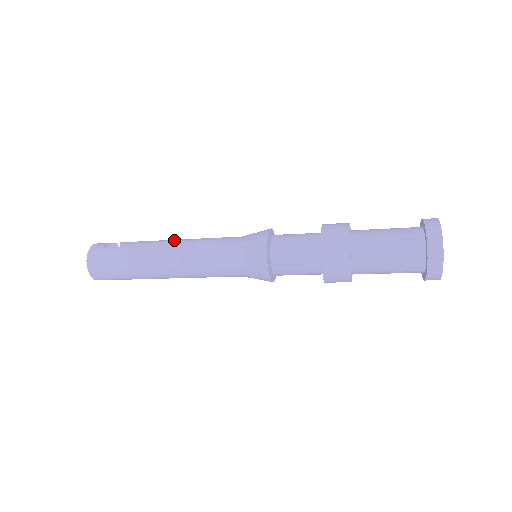
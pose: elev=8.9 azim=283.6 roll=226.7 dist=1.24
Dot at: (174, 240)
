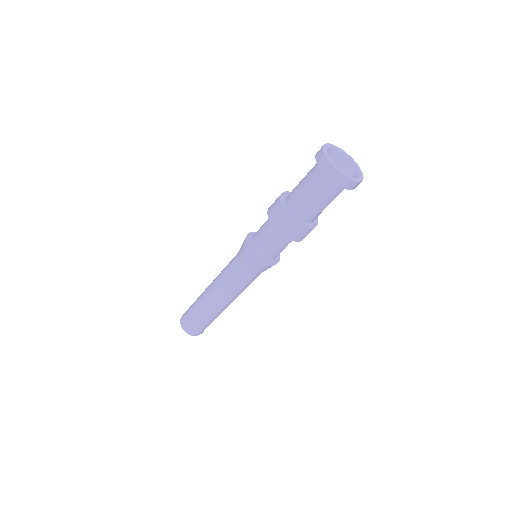
Dot at: occluded
